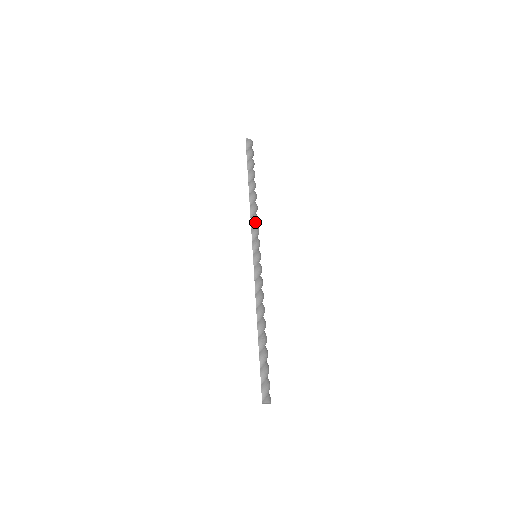
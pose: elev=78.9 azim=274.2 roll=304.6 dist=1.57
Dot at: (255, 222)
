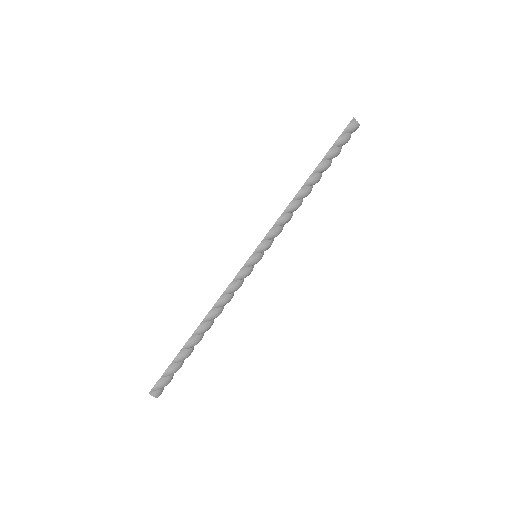
Dot at: (282, 222)
